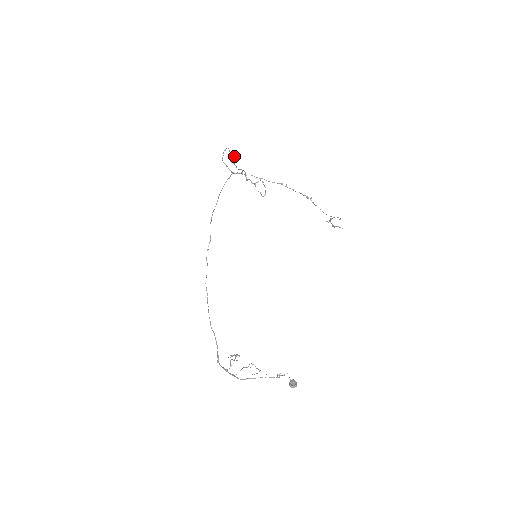
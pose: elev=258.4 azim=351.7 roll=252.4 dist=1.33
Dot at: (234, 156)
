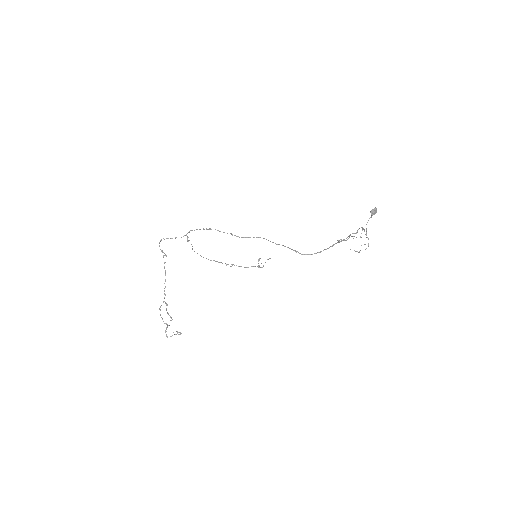
Dot at: occluded
